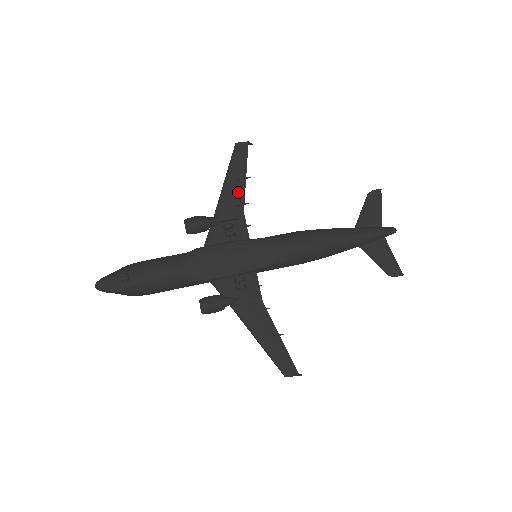
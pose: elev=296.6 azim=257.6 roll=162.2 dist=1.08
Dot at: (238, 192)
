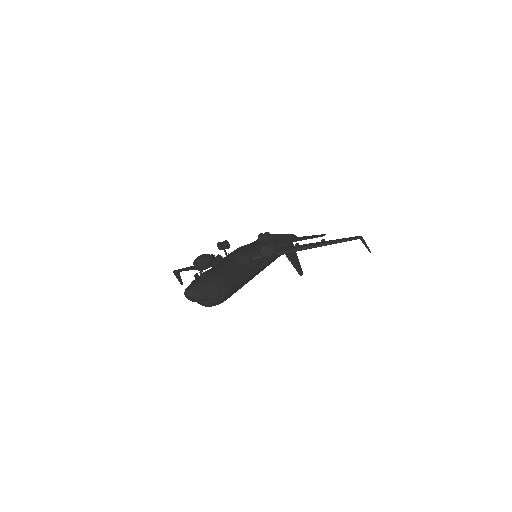
Dot at: occluded
